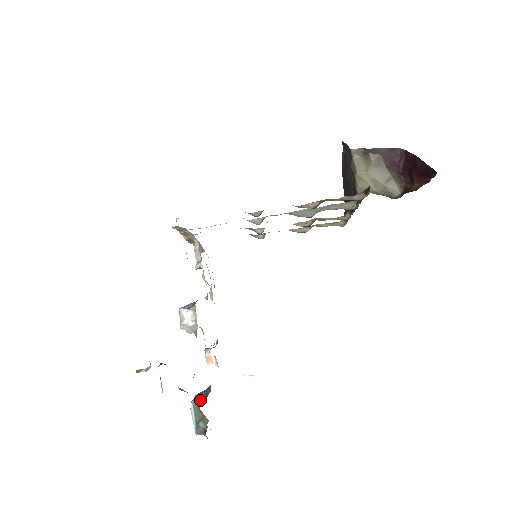
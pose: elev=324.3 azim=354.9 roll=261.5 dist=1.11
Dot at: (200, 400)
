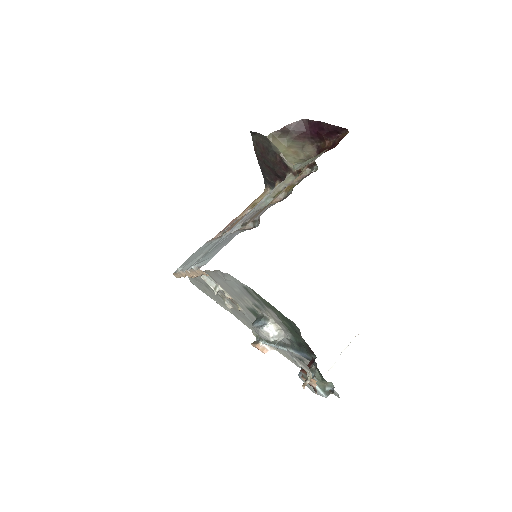
Dot at: (317, 375)
